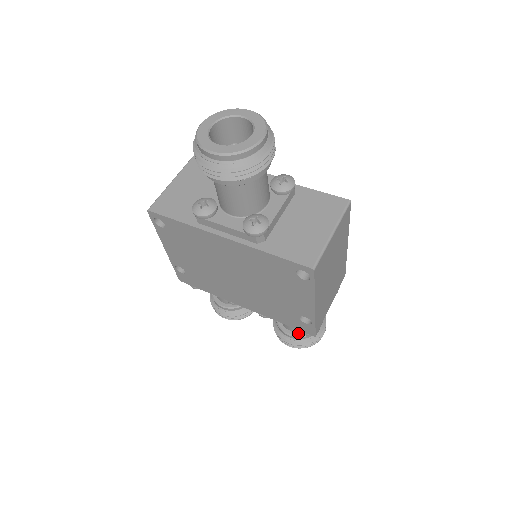
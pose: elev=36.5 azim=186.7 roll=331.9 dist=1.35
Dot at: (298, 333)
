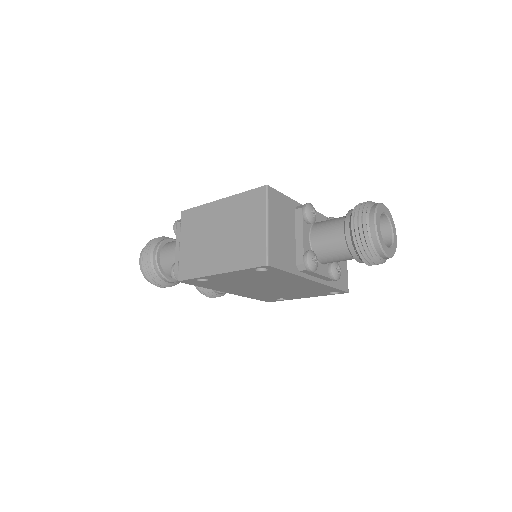
Dot at: occluded
